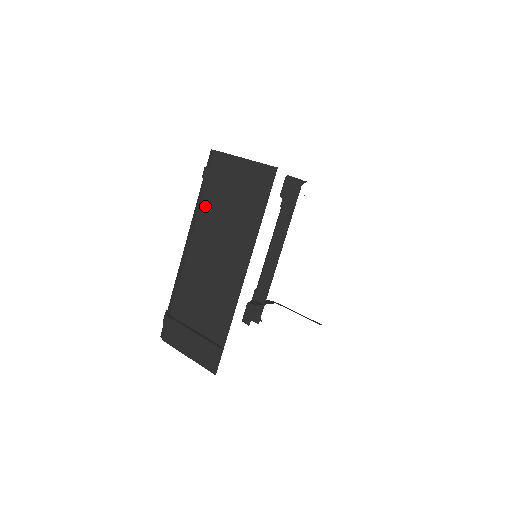
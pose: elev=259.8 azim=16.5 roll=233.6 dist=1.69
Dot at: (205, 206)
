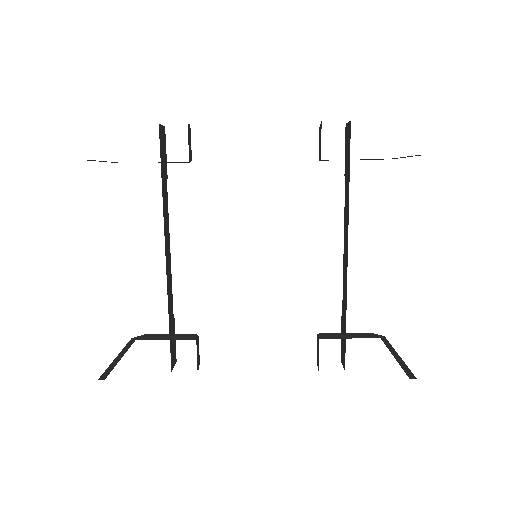
Dot at: occluded
